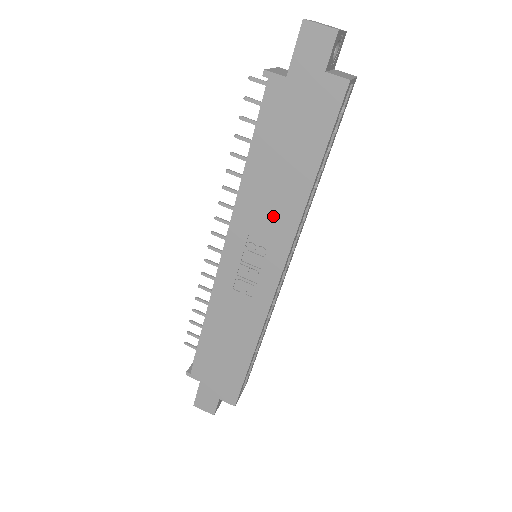
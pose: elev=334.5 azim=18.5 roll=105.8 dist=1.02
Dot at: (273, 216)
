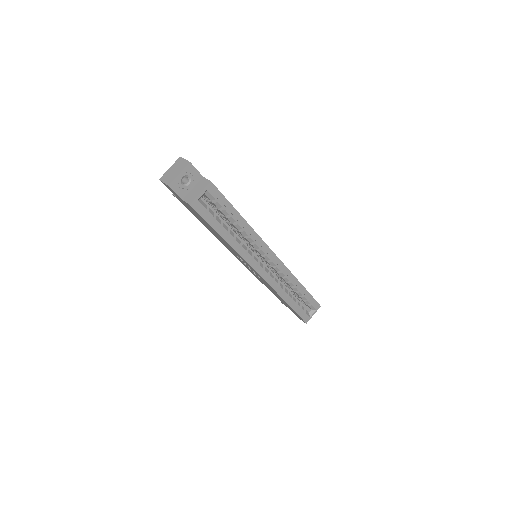
Dot at: (231, 249)
